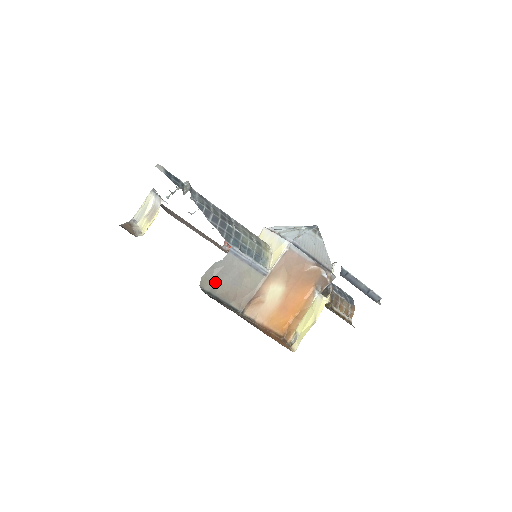
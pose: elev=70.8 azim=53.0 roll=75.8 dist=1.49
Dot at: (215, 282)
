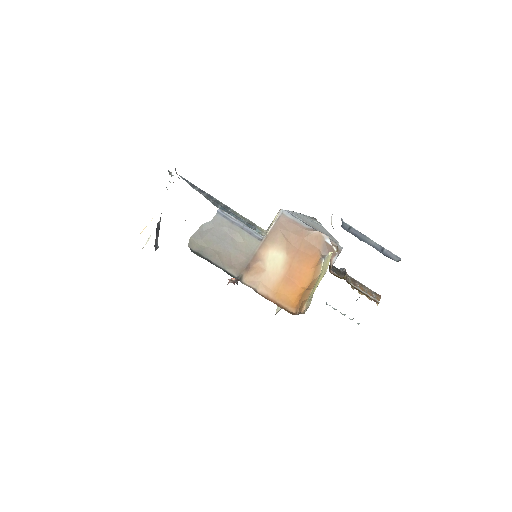
Dot at: (205, 244)
